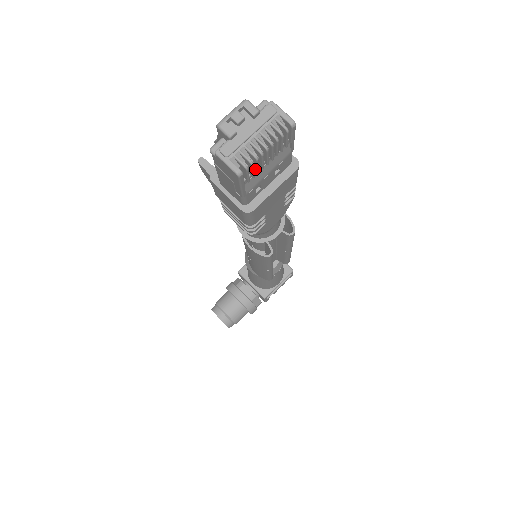
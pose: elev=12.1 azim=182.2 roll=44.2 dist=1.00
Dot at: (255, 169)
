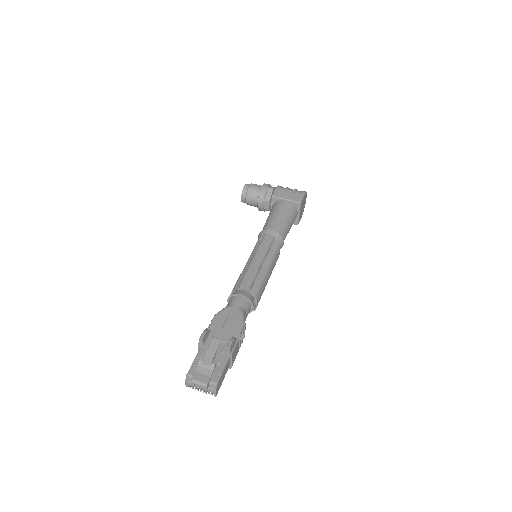
Dot at: occluded
